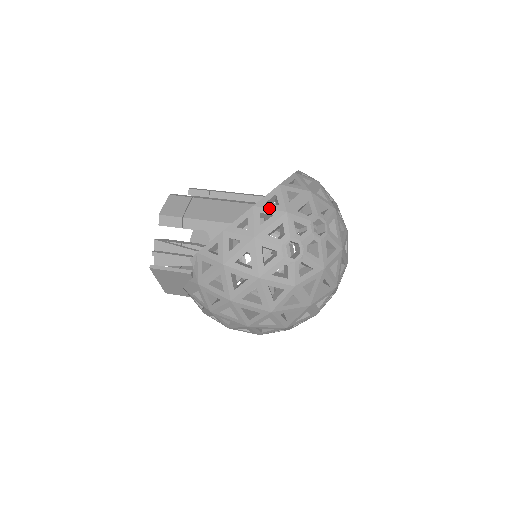
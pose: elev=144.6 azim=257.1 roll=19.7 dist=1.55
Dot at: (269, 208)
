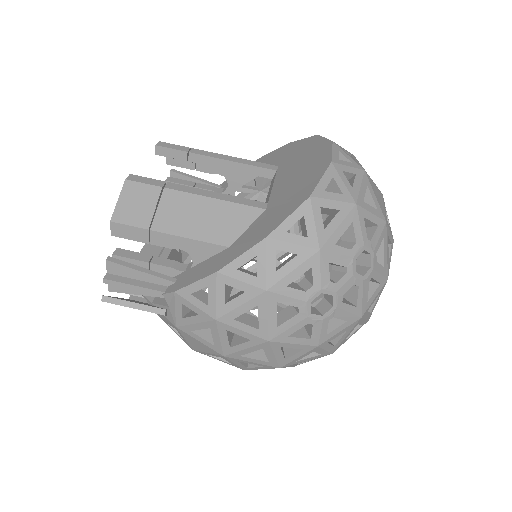
Dot at: (292, 242)
